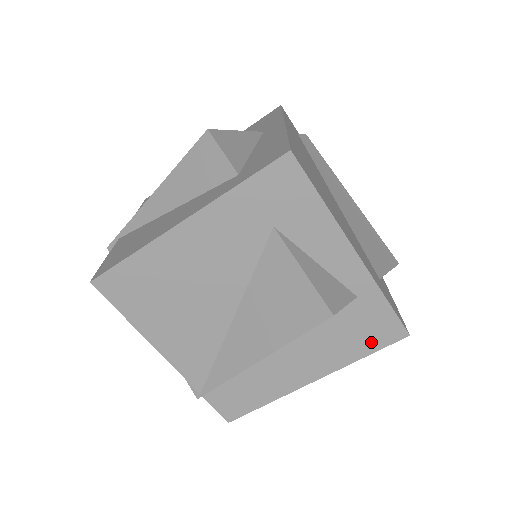
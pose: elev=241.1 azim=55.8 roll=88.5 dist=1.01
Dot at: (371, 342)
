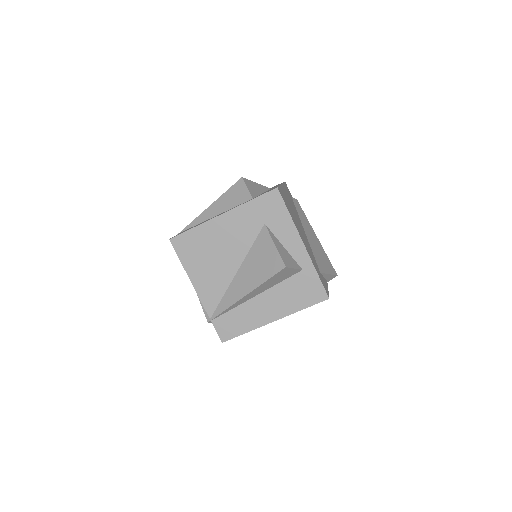
Dot at: (308, 300)
